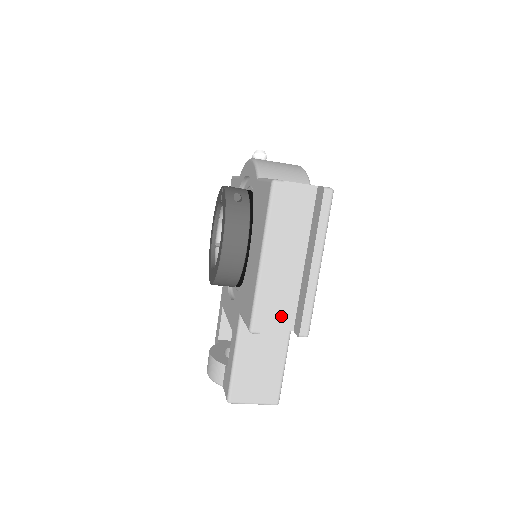
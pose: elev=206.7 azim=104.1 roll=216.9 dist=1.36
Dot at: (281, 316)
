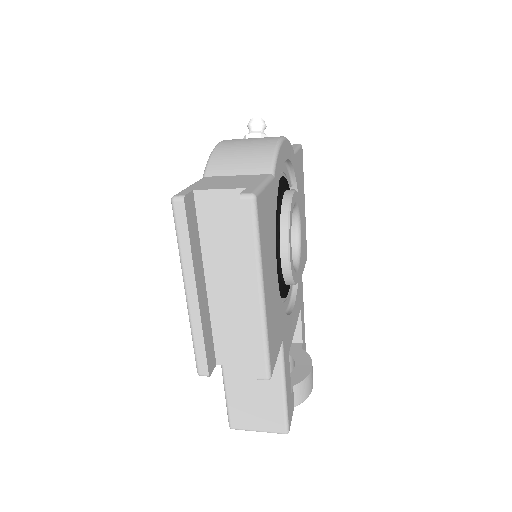
Dot at: (242, 351)
